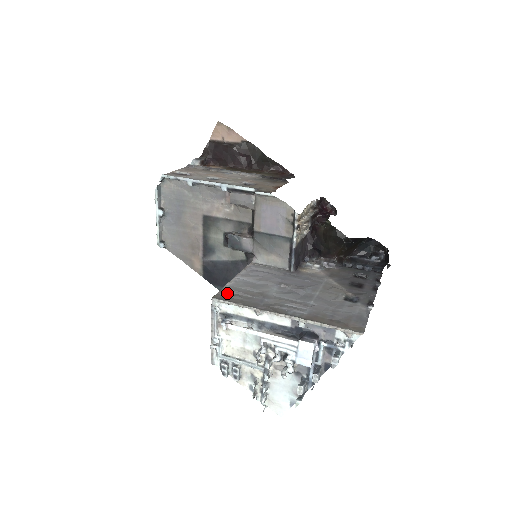
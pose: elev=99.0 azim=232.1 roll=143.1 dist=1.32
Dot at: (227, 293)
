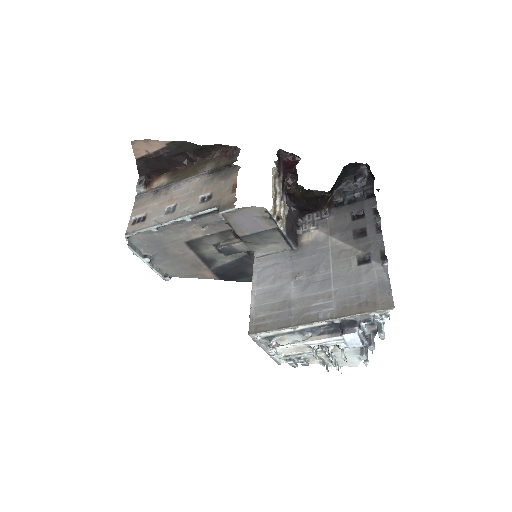
Dot at: (257, 320)
